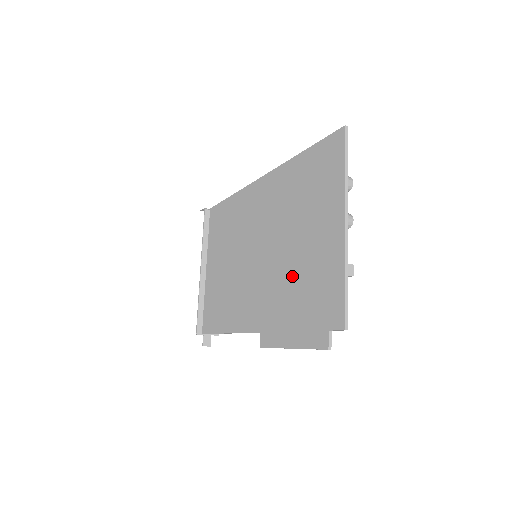
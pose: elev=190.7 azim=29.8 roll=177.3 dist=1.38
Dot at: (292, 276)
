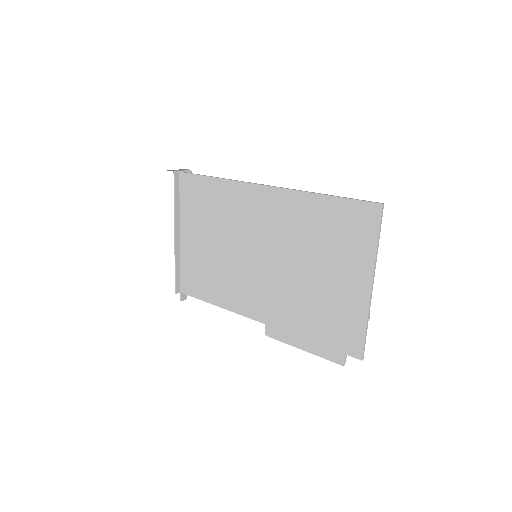
Dot at: (307, 299)
